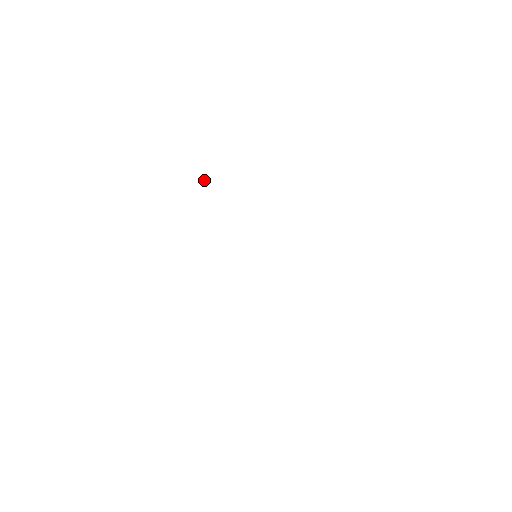
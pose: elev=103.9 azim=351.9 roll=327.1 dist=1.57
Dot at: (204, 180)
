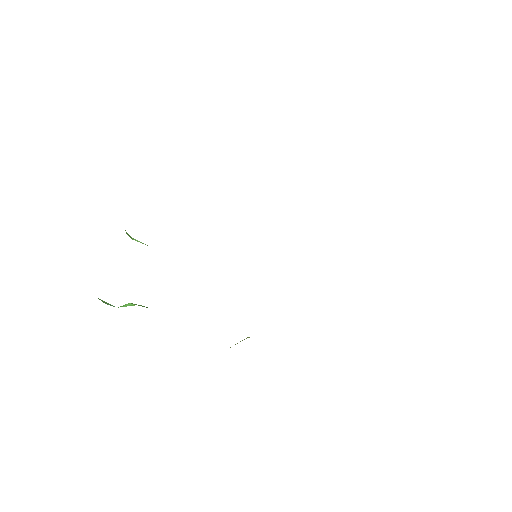
Dot at: occluded
